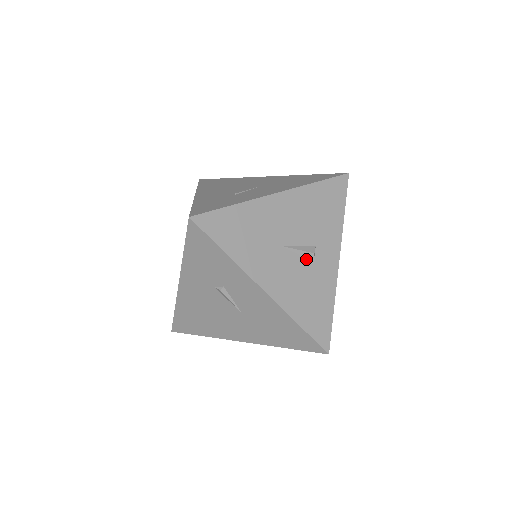
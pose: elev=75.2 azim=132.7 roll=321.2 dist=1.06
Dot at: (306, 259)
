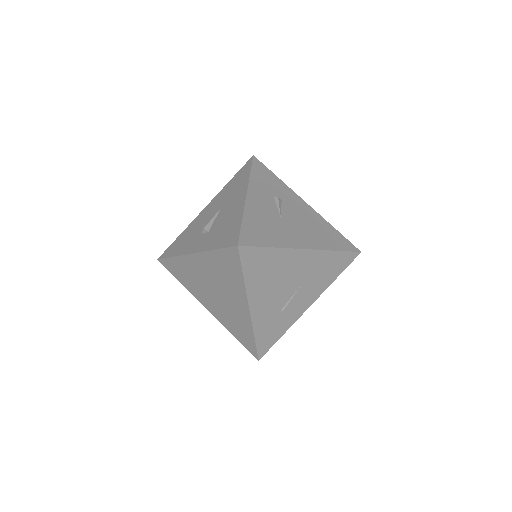
Dot at: occluded
